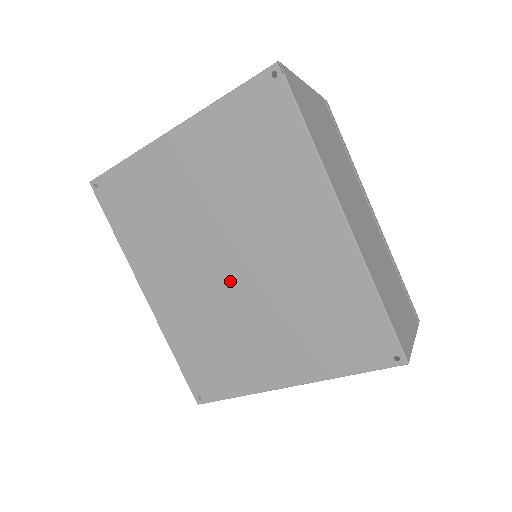
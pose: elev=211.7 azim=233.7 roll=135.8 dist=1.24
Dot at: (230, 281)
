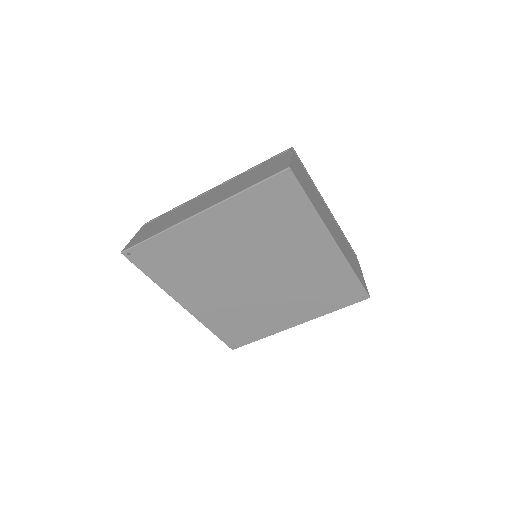
Dot at: (255, 286)
